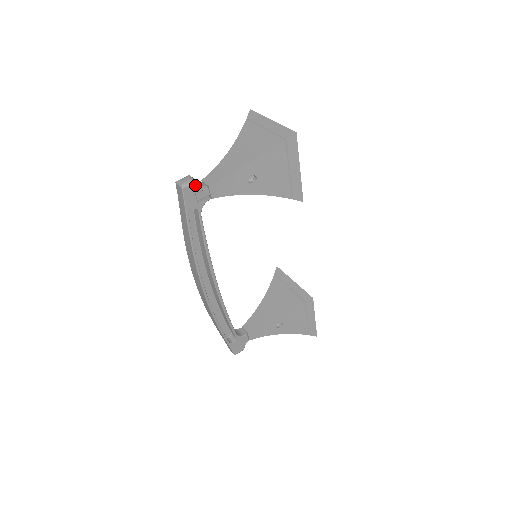
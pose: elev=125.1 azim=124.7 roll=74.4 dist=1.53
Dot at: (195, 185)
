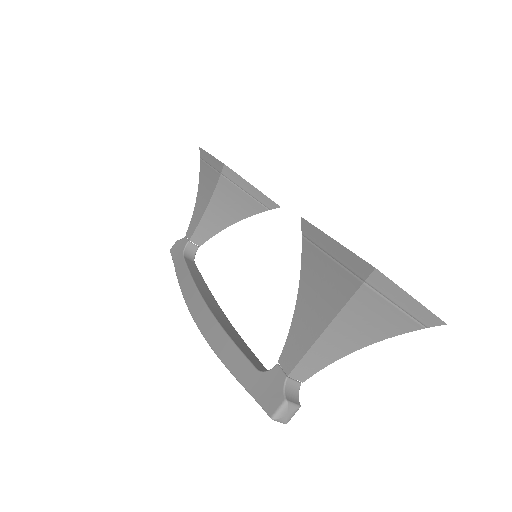
Dot at: (296, 405)
